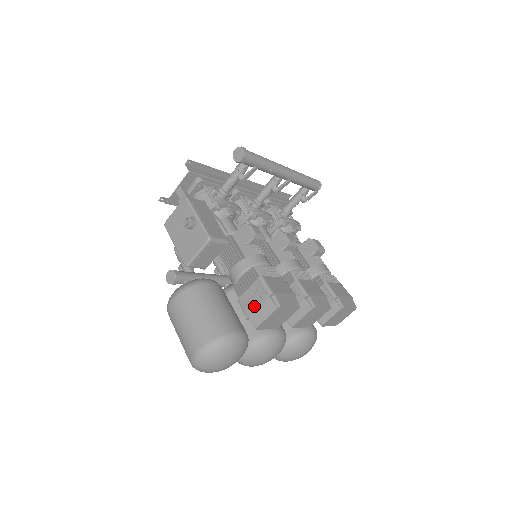
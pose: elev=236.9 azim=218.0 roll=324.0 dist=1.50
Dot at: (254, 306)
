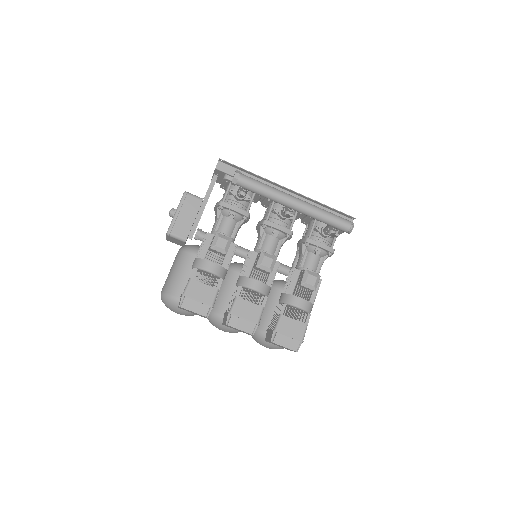
Dot at: occluded
